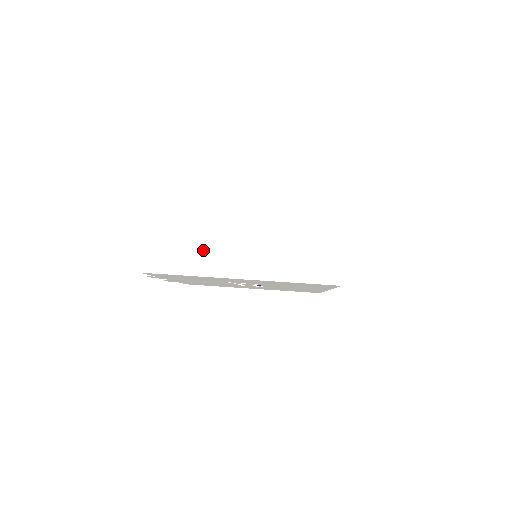
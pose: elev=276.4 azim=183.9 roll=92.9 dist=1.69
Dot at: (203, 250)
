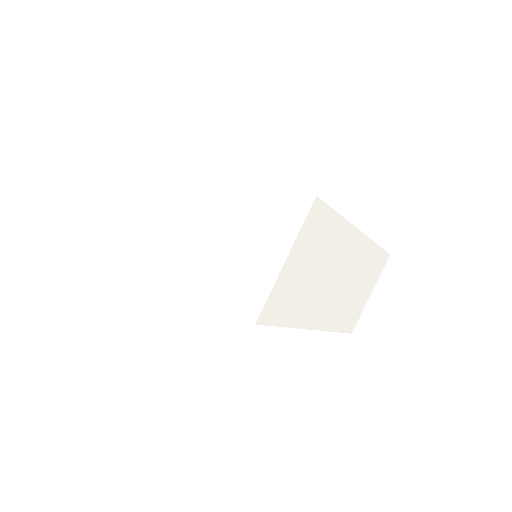
Dot at: (147, 222)
